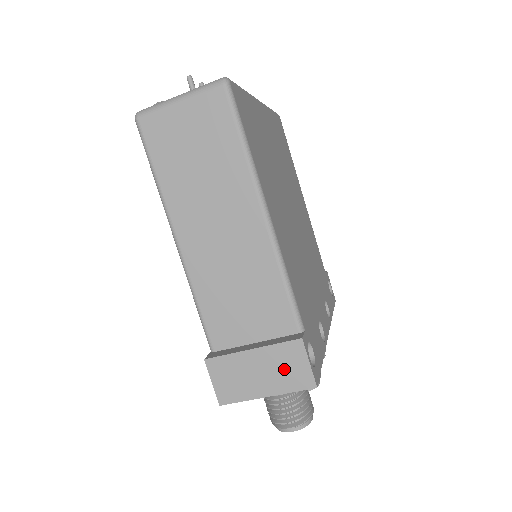
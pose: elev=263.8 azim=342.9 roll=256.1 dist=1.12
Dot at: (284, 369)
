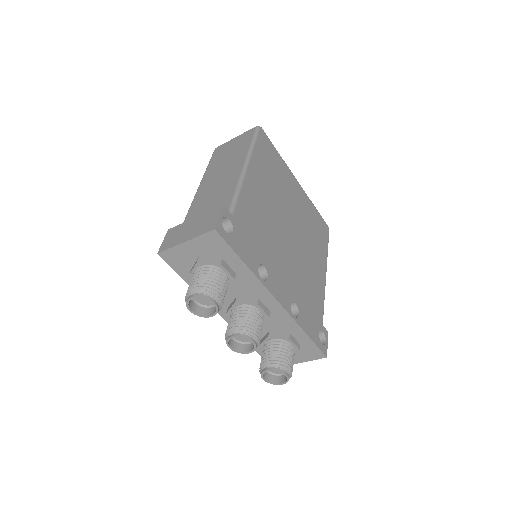
Dot at: (204, 223)
